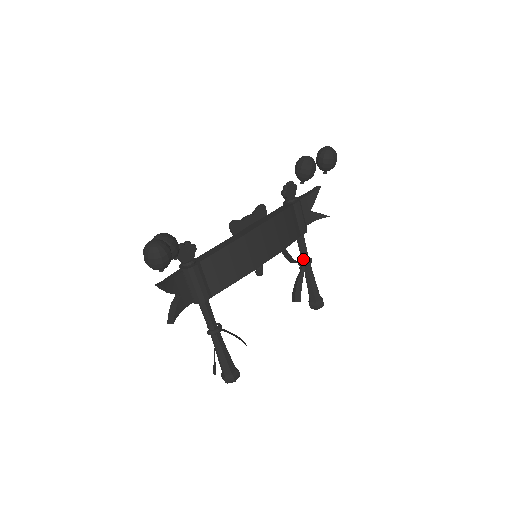
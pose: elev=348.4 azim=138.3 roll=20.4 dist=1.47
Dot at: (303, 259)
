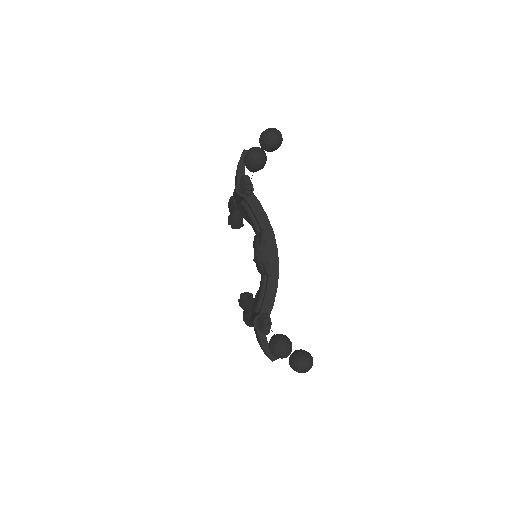
Dot at: occluded
